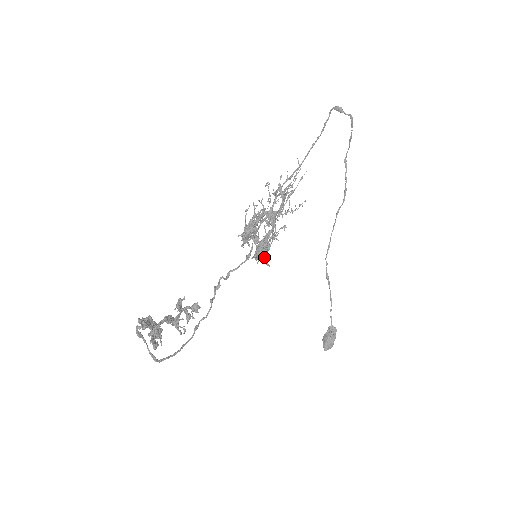
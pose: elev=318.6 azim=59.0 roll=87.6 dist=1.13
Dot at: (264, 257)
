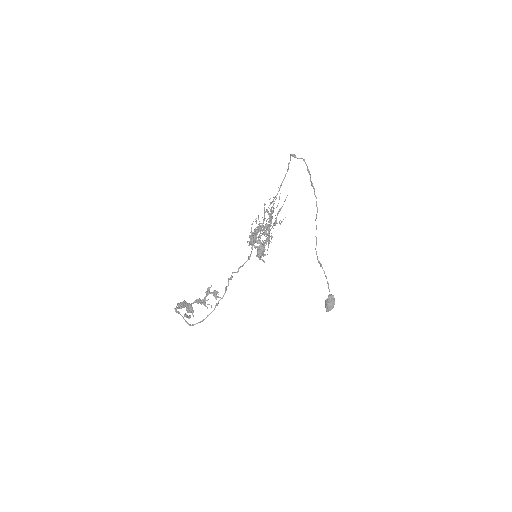
Dot at: (265, 255)
